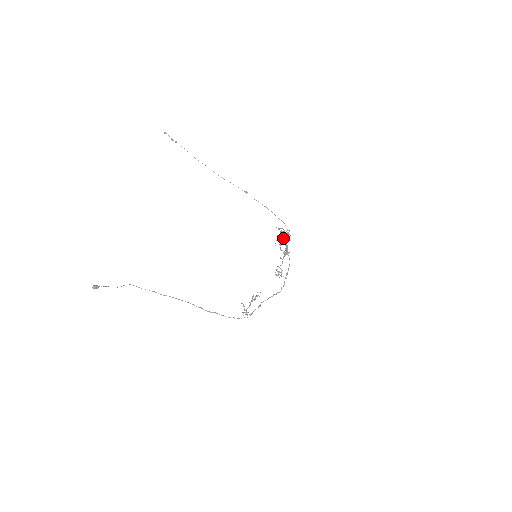
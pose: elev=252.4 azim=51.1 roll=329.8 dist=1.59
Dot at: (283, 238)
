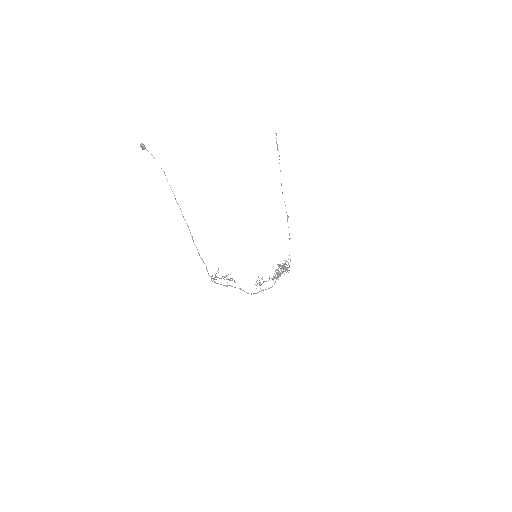
Dot at: (283, 268)
